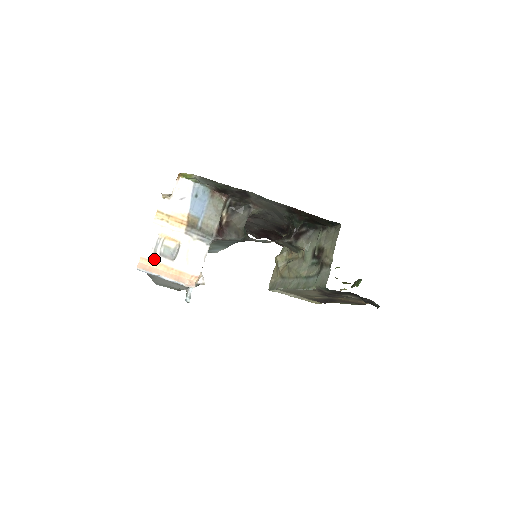
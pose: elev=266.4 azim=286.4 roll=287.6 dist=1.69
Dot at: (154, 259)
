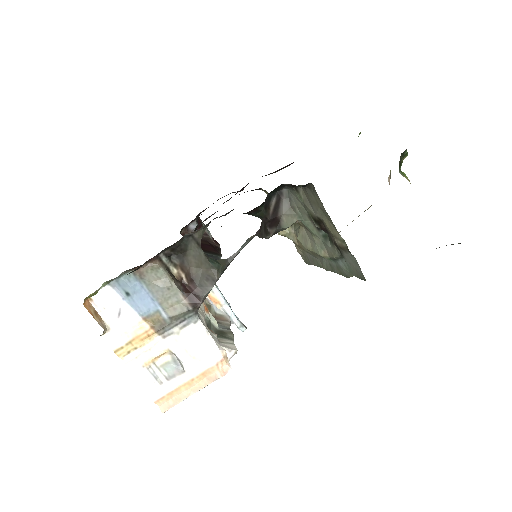
Dot at: (167, 391)
